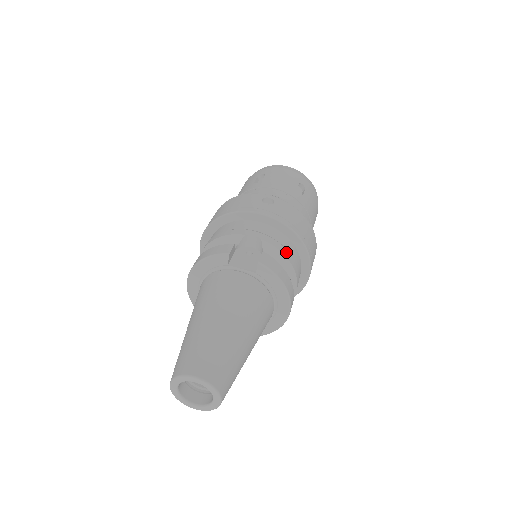
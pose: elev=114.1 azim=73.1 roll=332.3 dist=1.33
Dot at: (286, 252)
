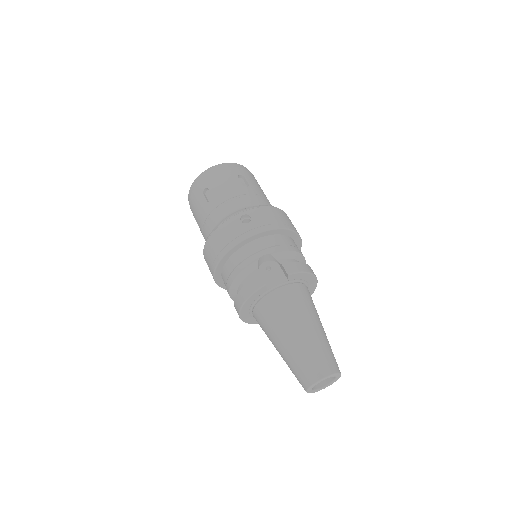
Dot at: (289, 247)
